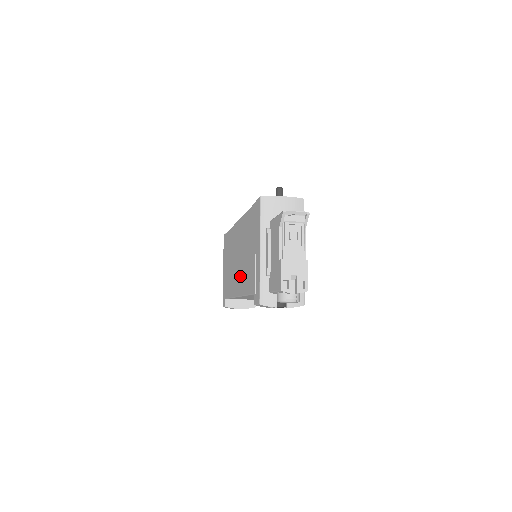
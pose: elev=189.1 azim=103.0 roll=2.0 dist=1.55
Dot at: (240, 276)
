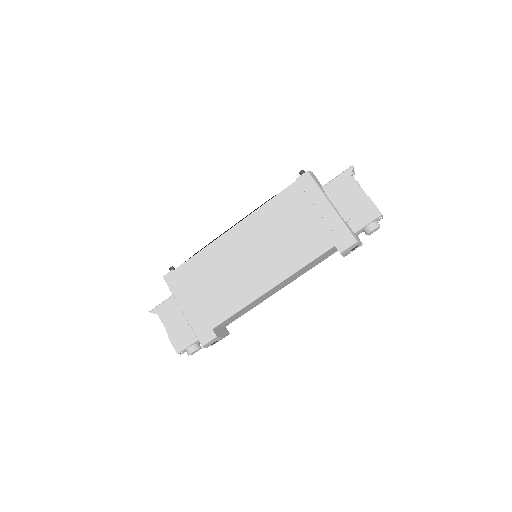
Dot at: (275, 263)
